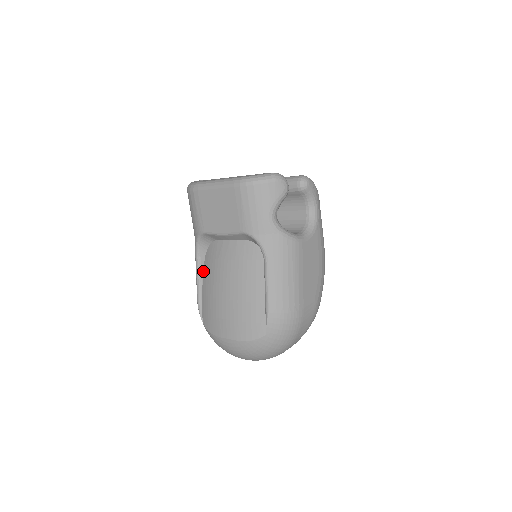
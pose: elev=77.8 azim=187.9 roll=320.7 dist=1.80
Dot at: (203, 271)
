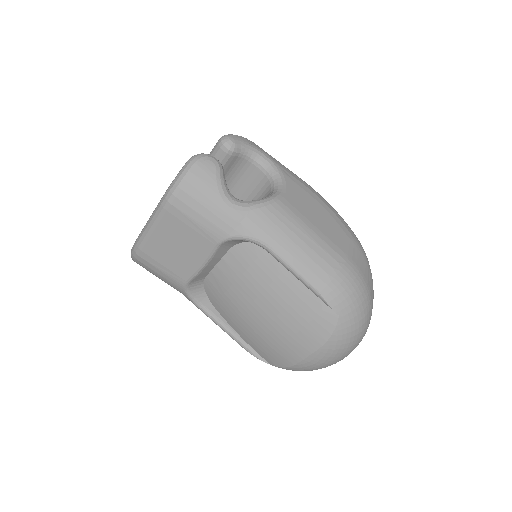
Dot at: (223, 318)
